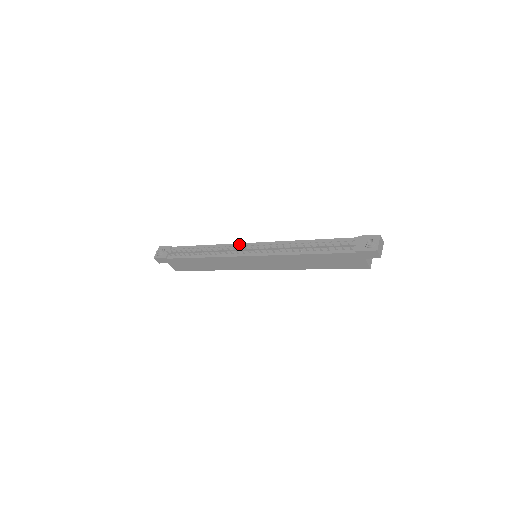
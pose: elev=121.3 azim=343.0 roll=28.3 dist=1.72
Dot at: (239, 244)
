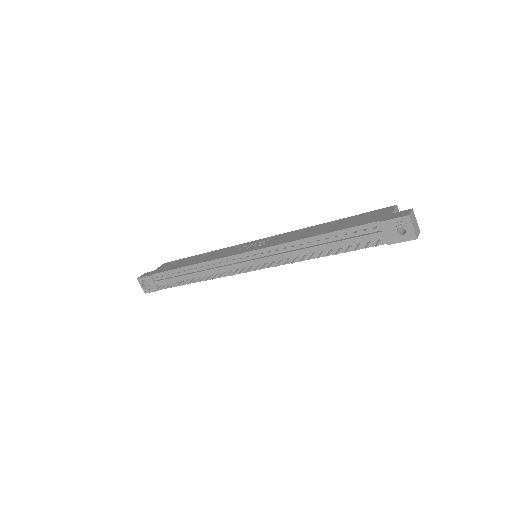
Dot at: (229, 258)
